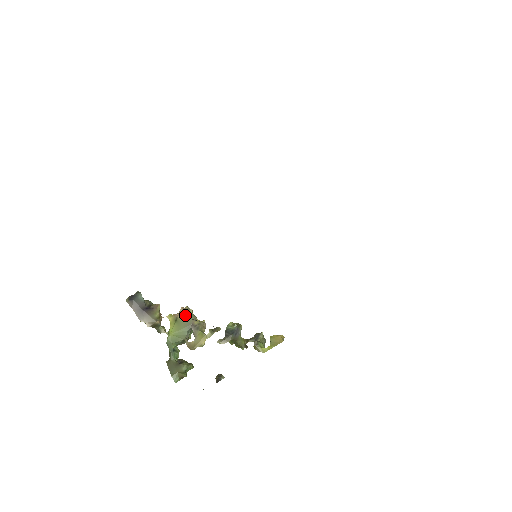
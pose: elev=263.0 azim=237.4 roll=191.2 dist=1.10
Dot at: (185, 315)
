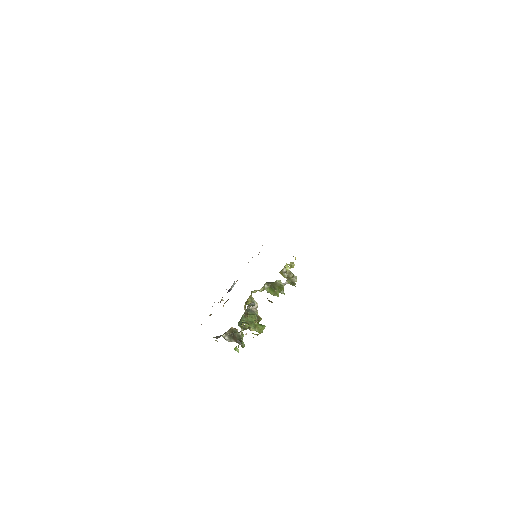
Dot at: occluded
